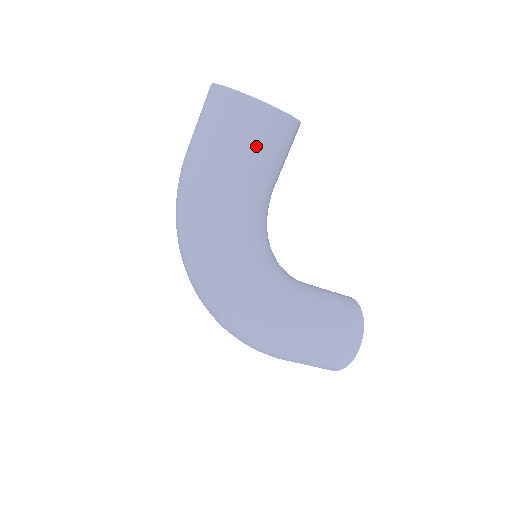
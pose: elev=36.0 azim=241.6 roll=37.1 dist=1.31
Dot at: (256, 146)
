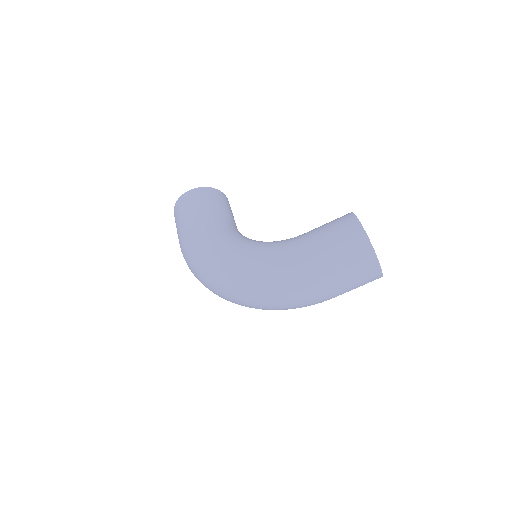
Dot at: (192, 205)
